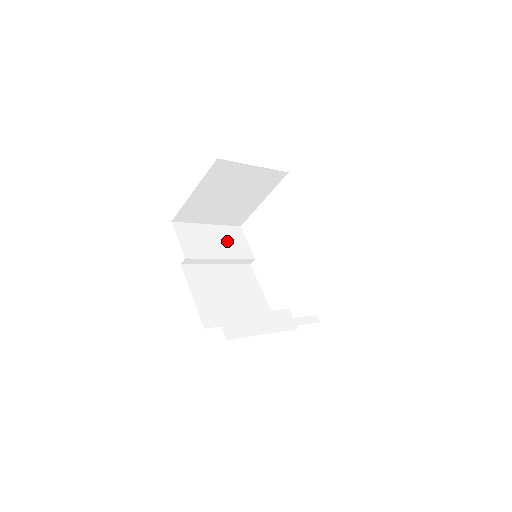
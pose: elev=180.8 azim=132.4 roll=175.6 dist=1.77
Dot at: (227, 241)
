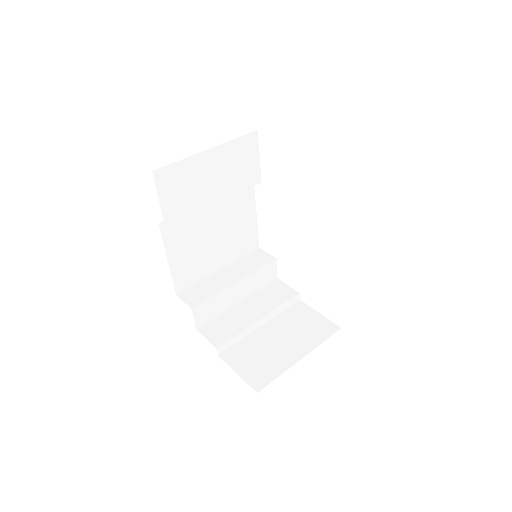
Dot at: (230, 169)
